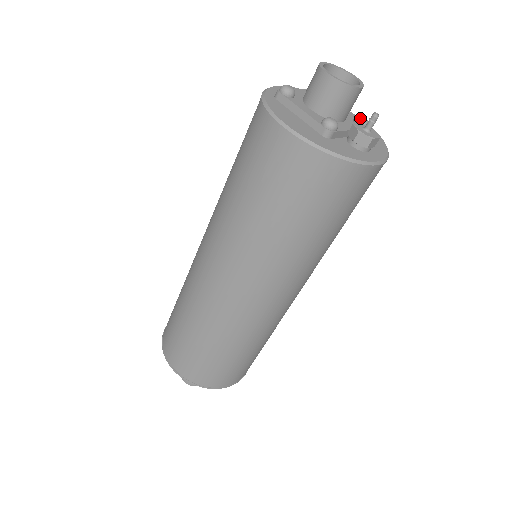
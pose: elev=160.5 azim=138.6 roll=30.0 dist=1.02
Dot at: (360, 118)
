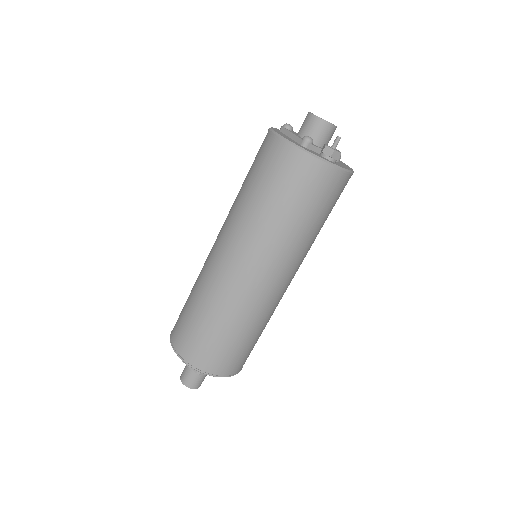
Dot at: occluded
